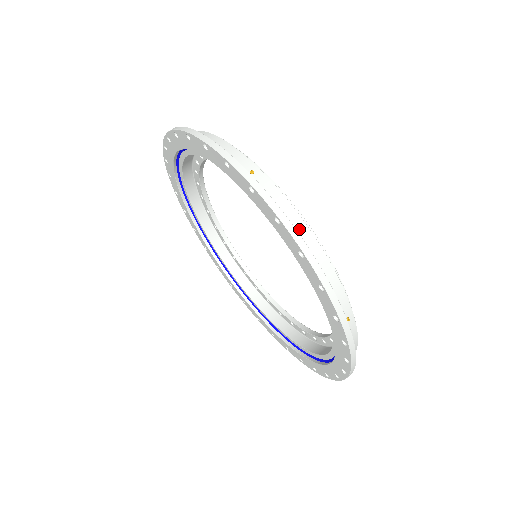
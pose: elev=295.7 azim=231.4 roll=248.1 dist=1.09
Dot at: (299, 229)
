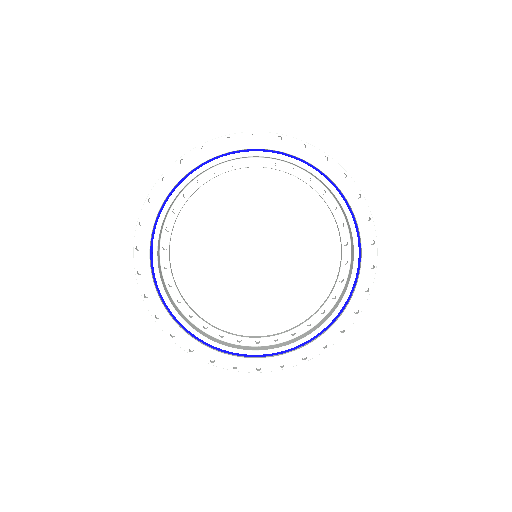
Dot at: occluded
